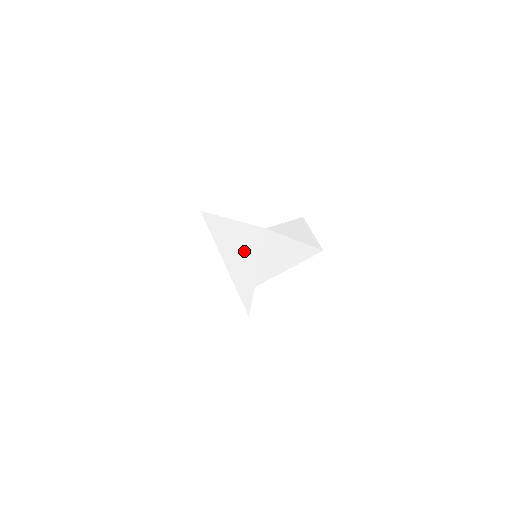
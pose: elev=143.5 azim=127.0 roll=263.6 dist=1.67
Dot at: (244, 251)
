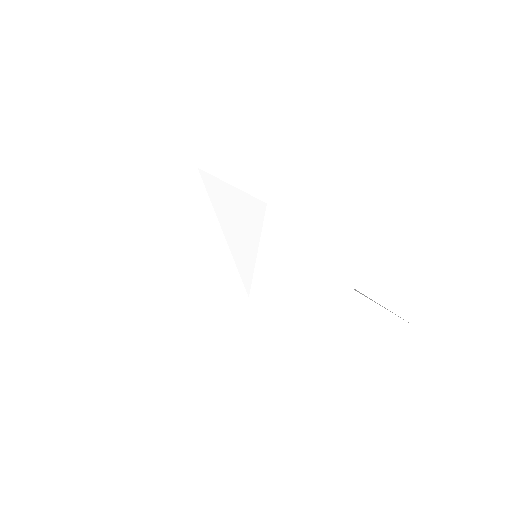
Dot at: occluded
